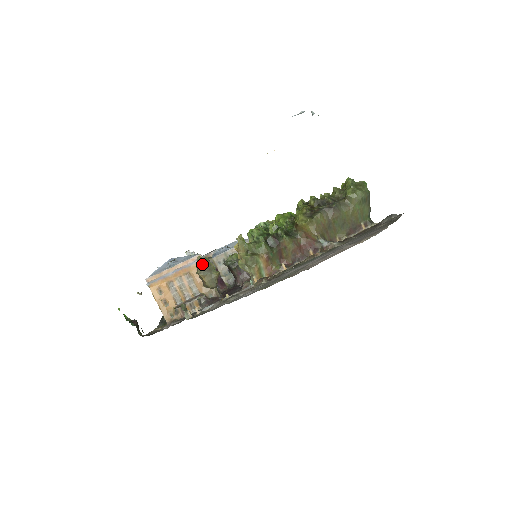
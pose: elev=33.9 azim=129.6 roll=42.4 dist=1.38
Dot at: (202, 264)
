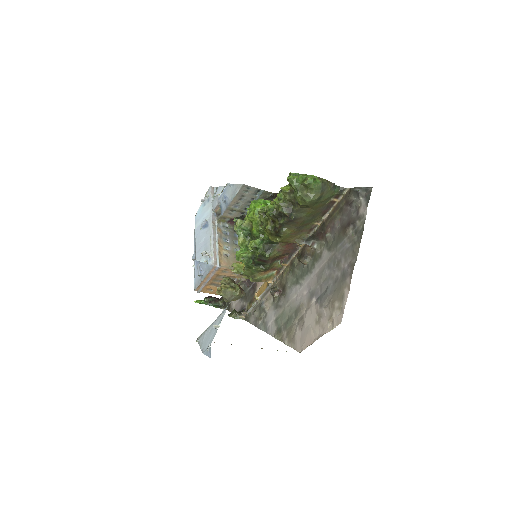
Dot at: (223, 297)
